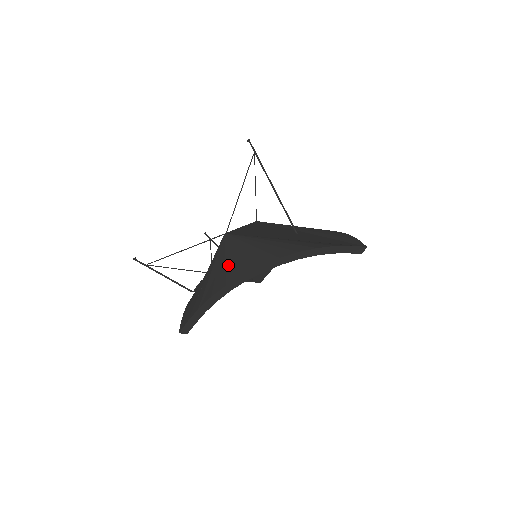
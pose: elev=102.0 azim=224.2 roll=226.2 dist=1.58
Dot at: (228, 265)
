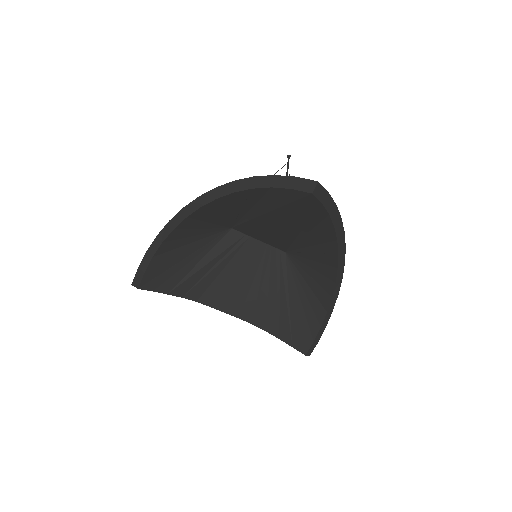
Dot at: occluded
